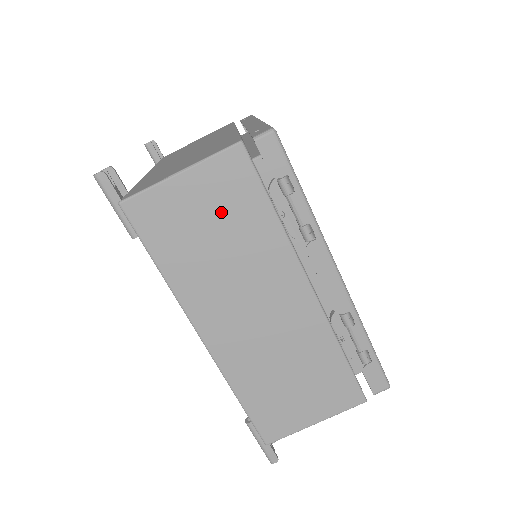
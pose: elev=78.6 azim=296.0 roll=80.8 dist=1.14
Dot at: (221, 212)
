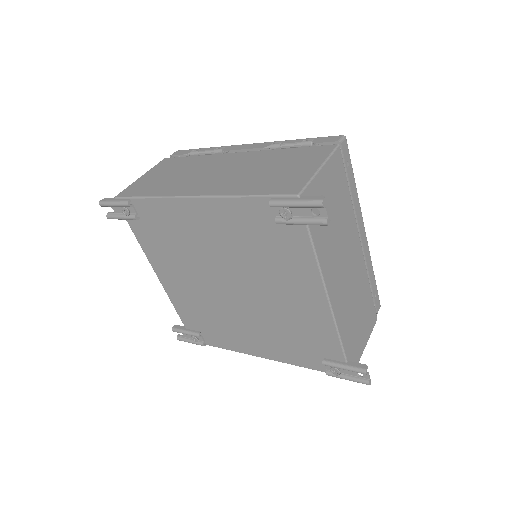
Dot at: (169, 170)
